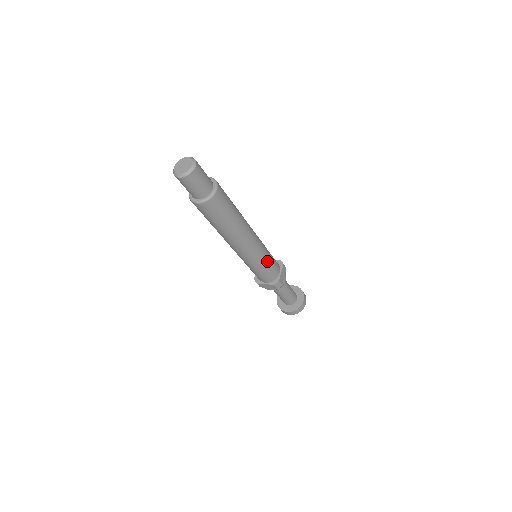
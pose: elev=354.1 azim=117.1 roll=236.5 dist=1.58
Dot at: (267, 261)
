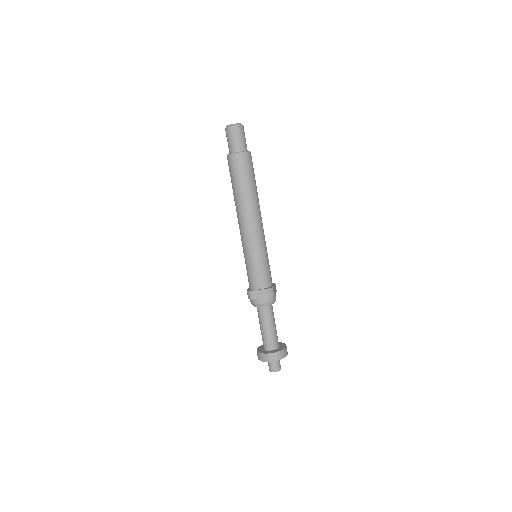
Dot at: (266, 258)
